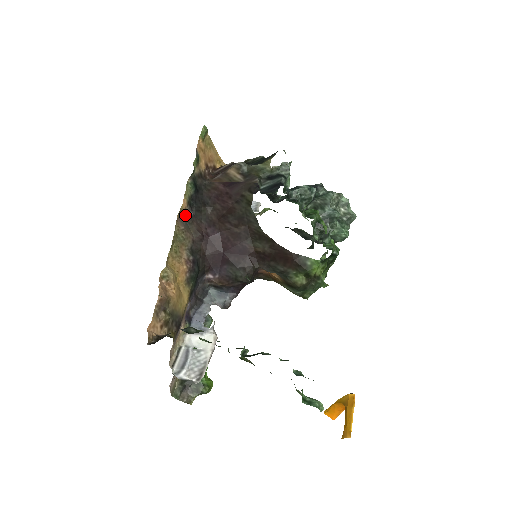
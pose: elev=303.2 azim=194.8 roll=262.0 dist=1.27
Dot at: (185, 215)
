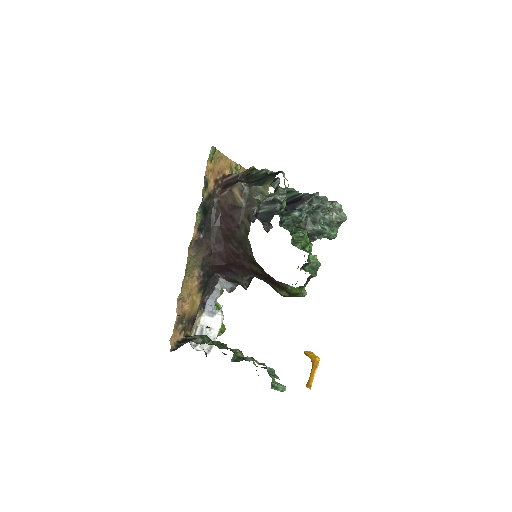
Dot at: (196, 242)
